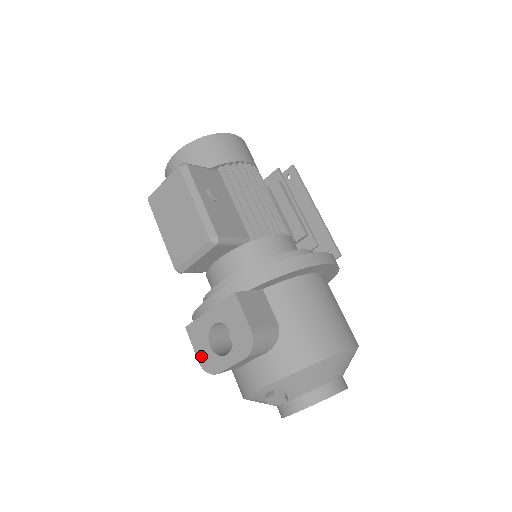
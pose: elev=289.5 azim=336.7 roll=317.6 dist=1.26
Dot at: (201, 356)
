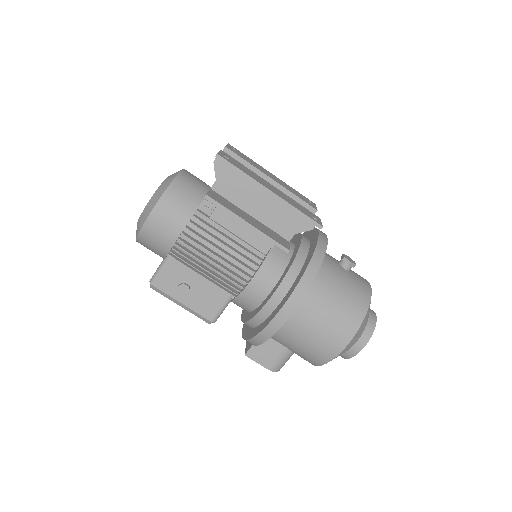
Dot at: occluded
